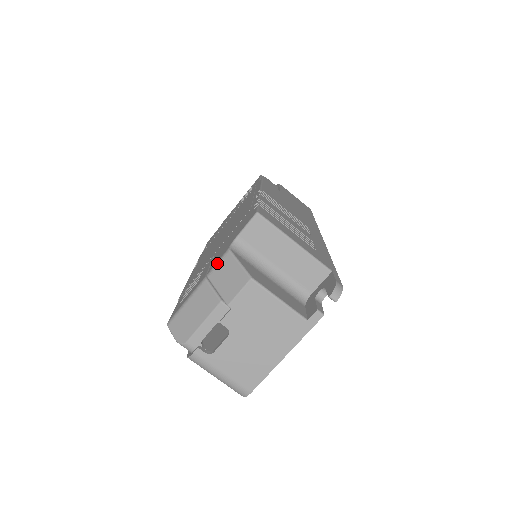
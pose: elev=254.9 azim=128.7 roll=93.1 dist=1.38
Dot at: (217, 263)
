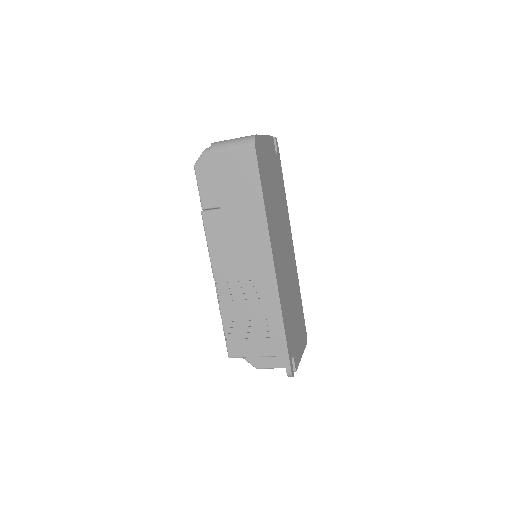
Dot at: occluded
